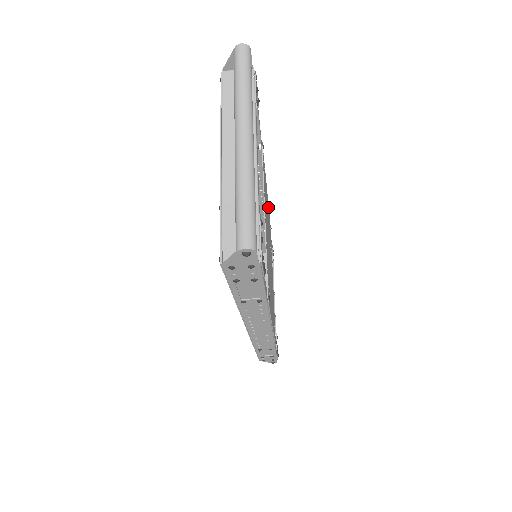
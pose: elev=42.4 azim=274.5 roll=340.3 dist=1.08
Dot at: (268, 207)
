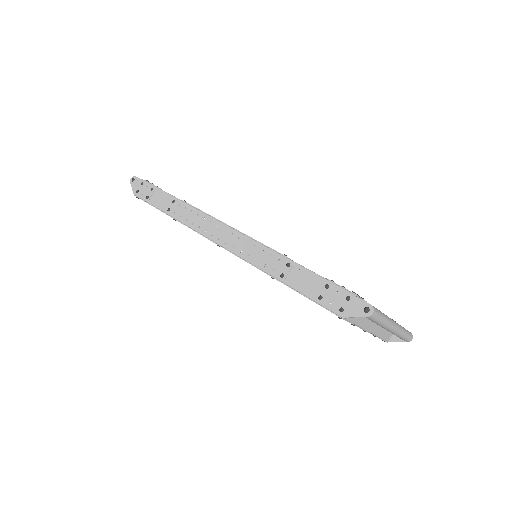
Dot at: occluded
